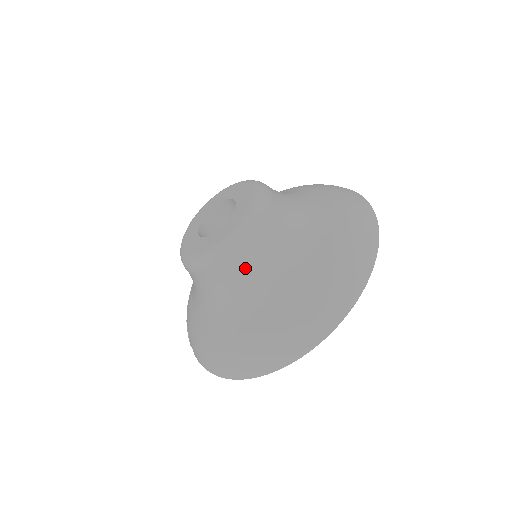
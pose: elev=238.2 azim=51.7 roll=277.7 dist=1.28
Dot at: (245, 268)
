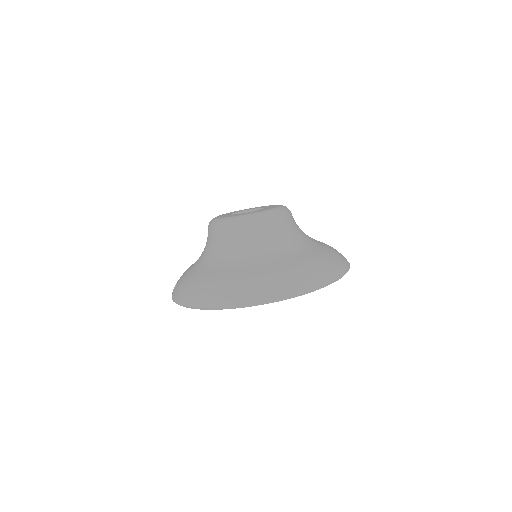
Dot at: (255, 236)
